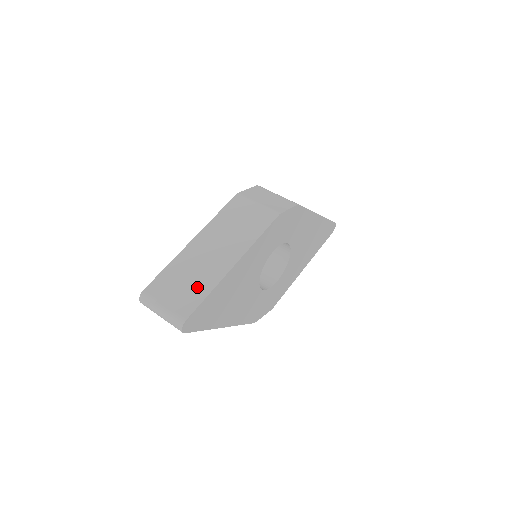
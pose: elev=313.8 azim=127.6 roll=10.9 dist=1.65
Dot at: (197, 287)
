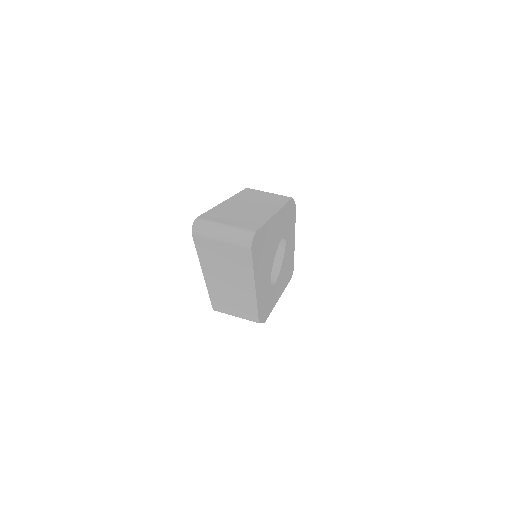
Dot at: (251, 219)
